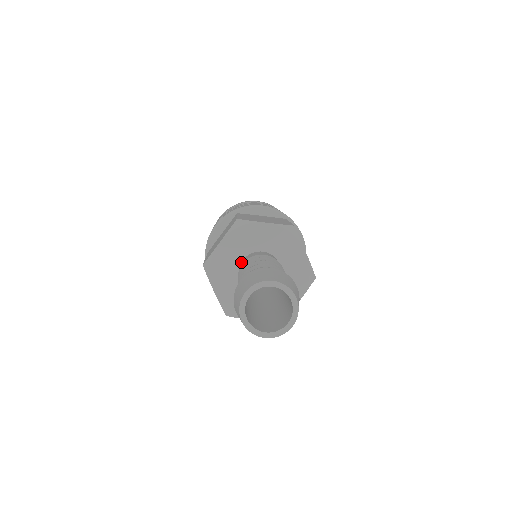
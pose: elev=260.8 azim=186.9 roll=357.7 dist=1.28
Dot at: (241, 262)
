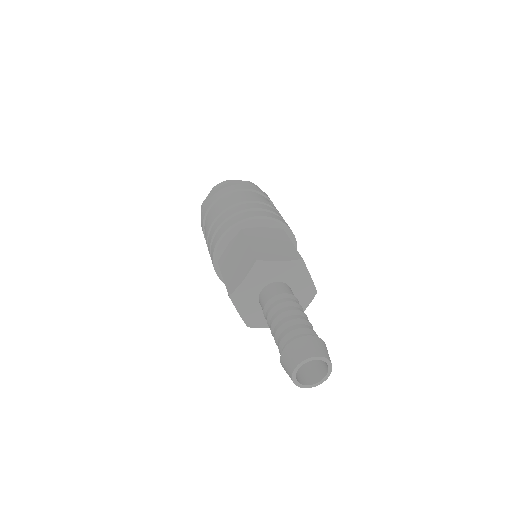
Dot at: (276, 282)
